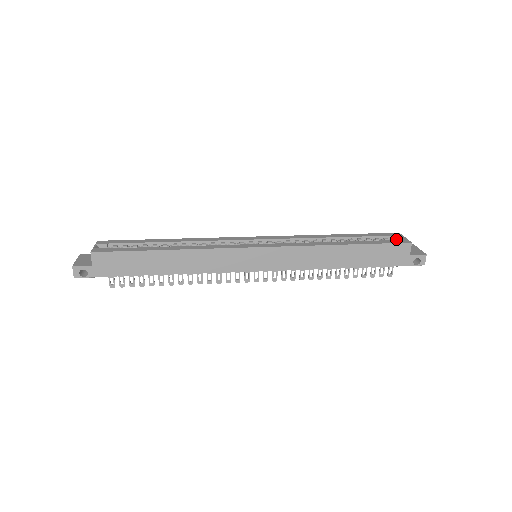
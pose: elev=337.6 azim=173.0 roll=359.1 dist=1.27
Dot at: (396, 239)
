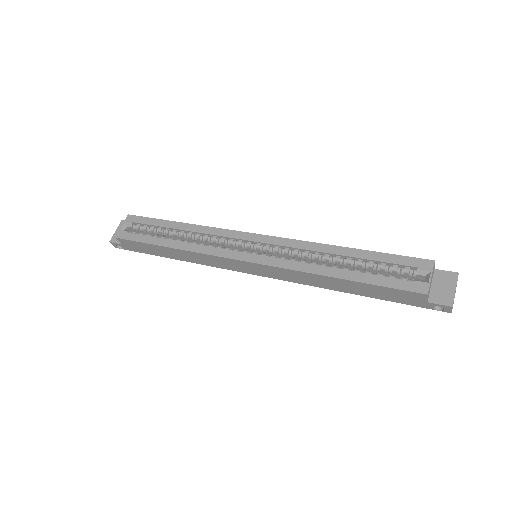
Dot at: (420, 274)
